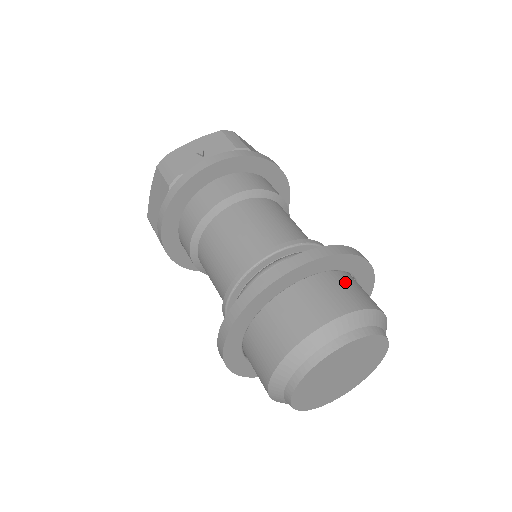
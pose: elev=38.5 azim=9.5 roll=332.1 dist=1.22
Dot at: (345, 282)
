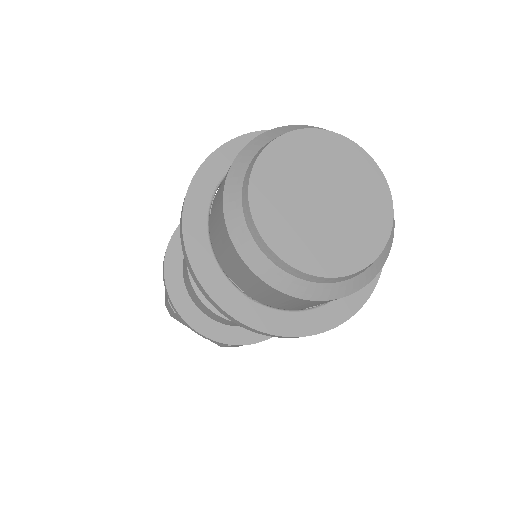
Dot at: occluded
